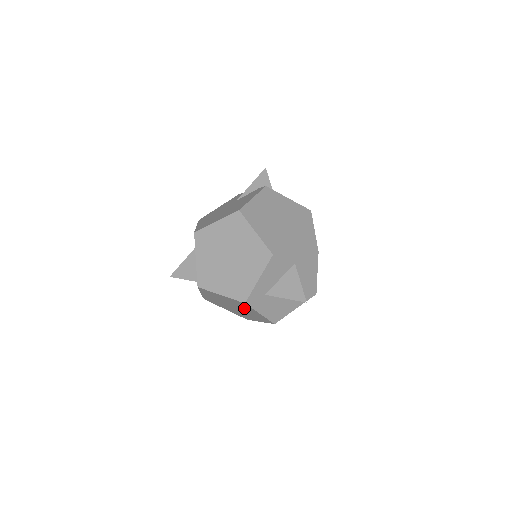
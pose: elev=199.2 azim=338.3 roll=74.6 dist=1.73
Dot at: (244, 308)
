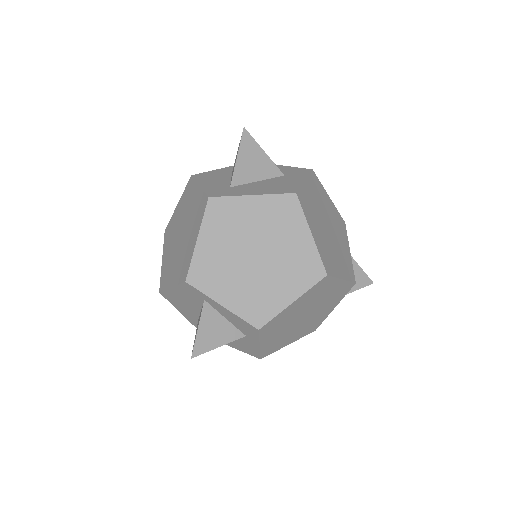
Dot at: (243, 223)
